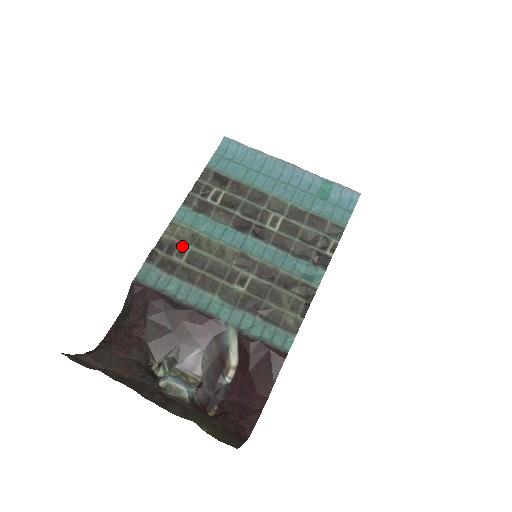
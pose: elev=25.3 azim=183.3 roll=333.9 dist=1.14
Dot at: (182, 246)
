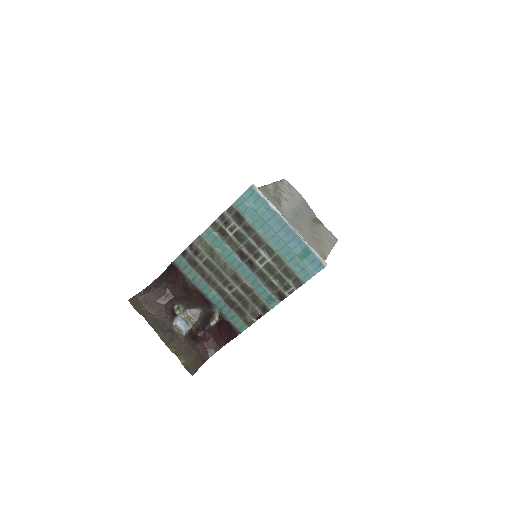
Dot at: (203, 253)
